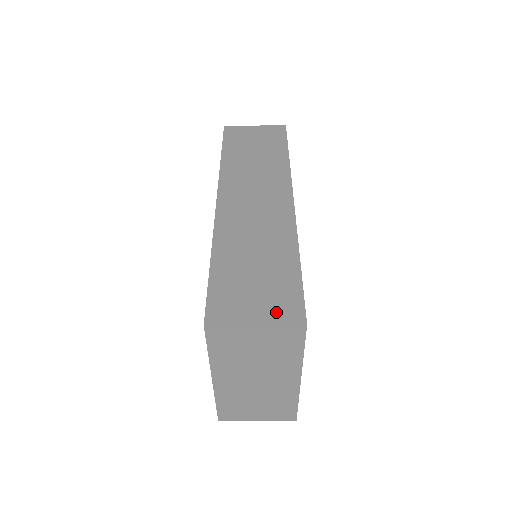
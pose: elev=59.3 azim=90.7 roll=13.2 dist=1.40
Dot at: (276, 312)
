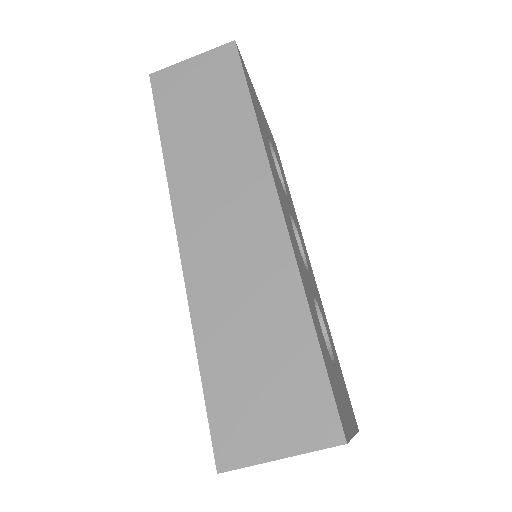
Dot at: (302, 431)
